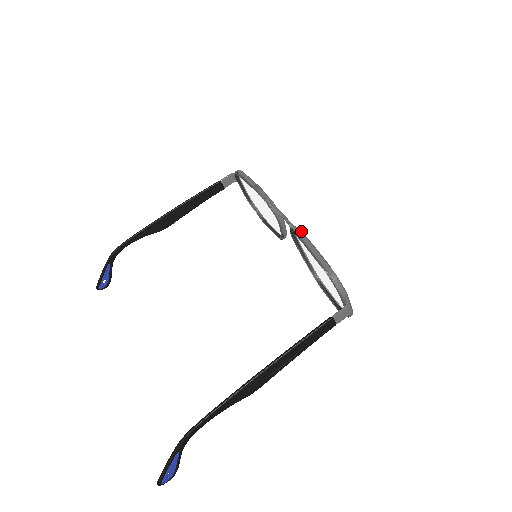
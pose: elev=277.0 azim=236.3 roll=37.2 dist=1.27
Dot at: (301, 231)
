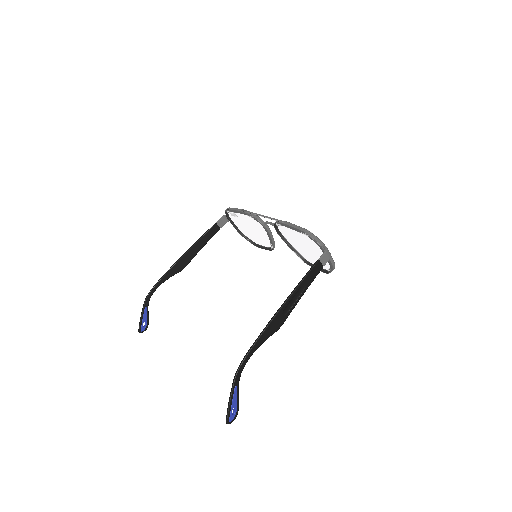
Dot at: occluded
